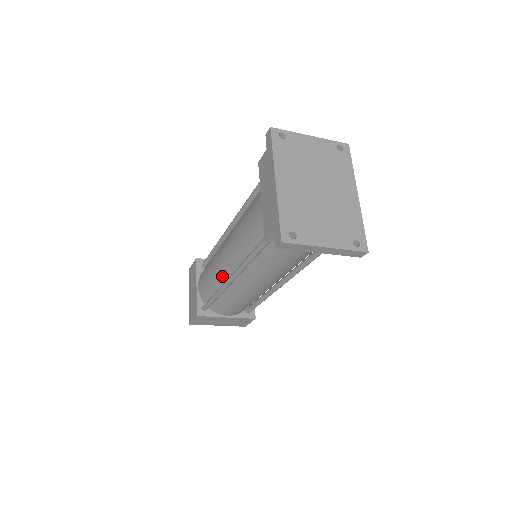
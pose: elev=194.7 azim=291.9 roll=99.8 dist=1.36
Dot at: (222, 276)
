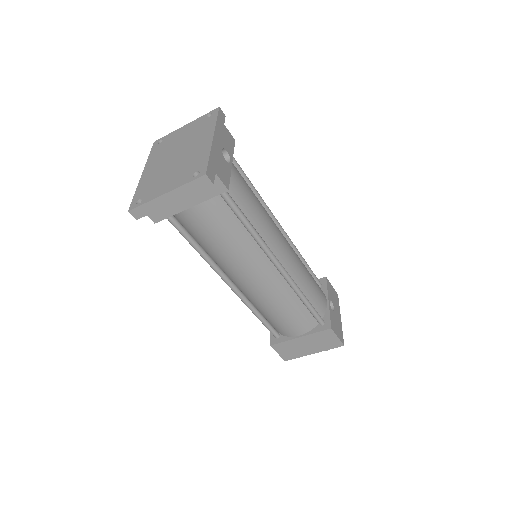
Dot at: occluded
